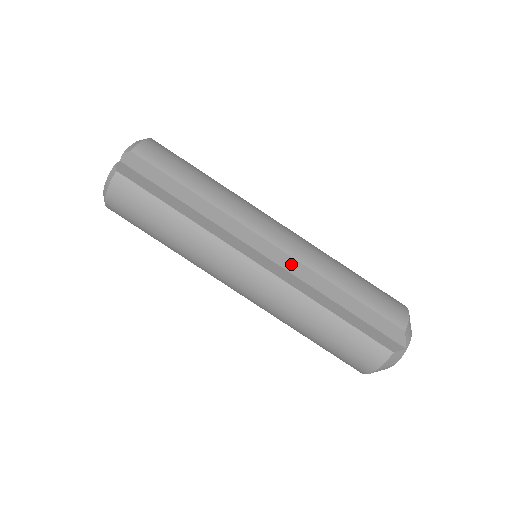
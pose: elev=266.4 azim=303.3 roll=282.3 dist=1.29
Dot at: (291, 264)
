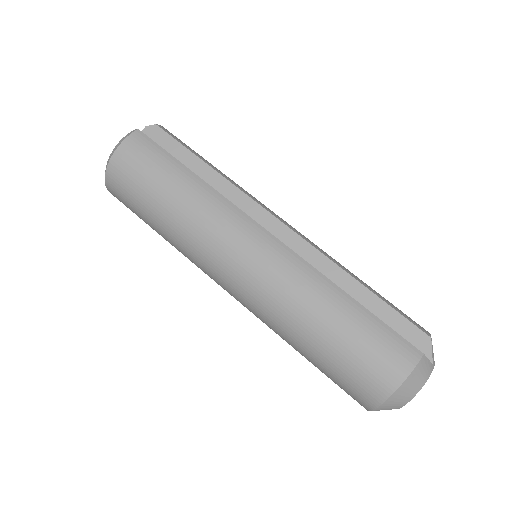
Dot at: (302, 248)
